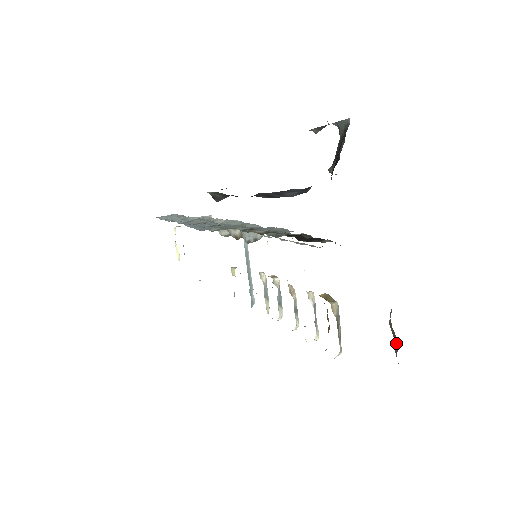
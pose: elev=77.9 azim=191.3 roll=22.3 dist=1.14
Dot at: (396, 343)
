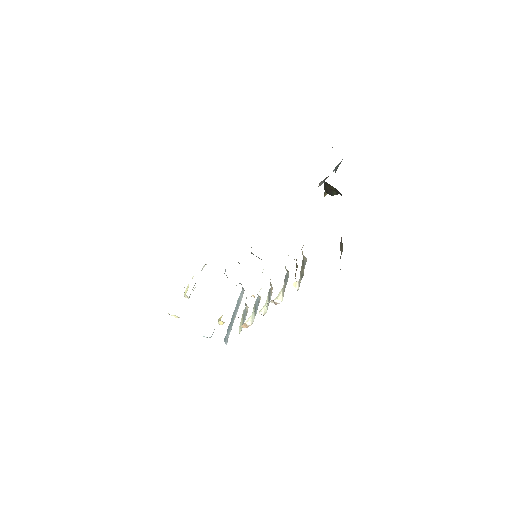
Dot at: occluded
